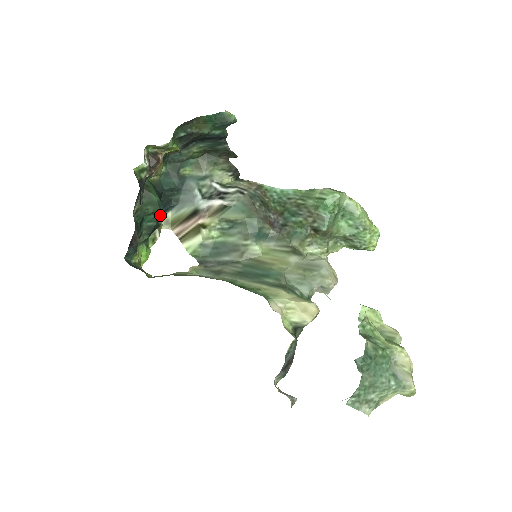
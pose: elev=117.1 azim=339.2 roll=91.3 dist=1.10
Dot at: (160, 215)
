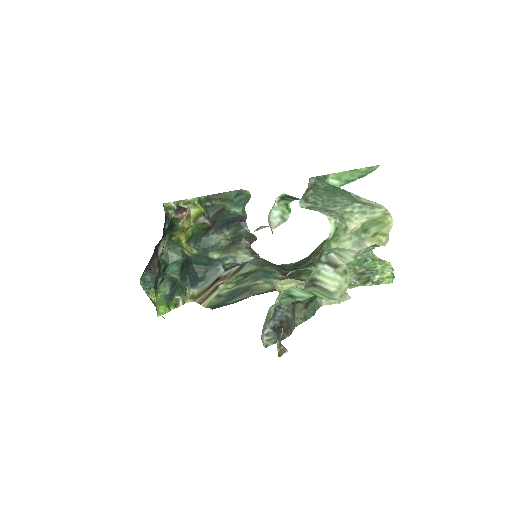
Dot at: (186, 287)
